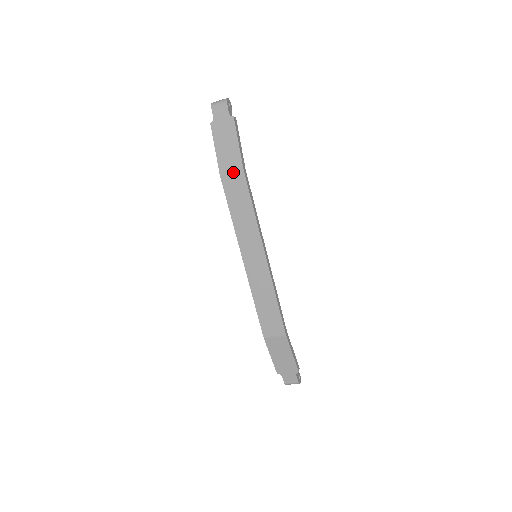
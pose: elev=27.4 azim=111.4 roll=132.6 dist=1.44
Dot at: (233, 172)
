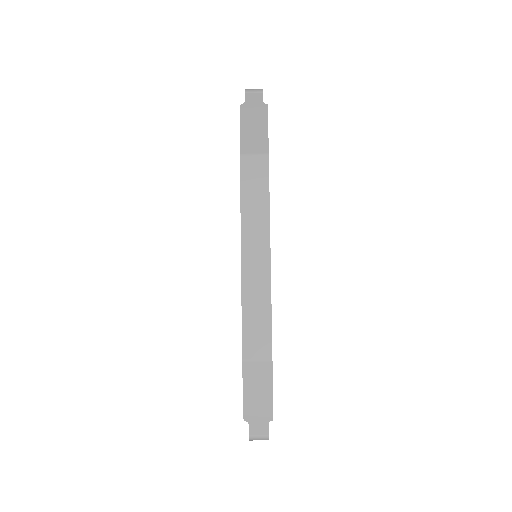
Dot at: (256, 154)
